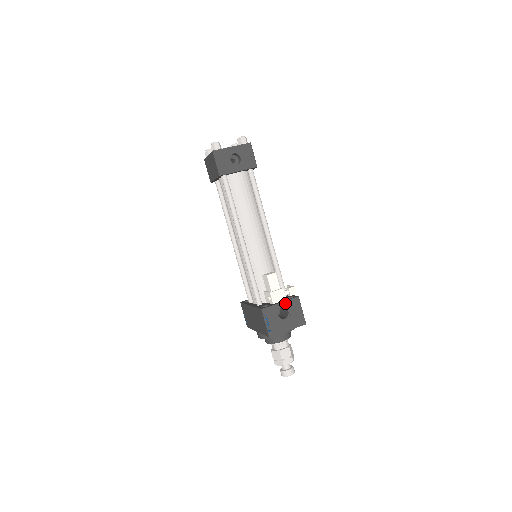
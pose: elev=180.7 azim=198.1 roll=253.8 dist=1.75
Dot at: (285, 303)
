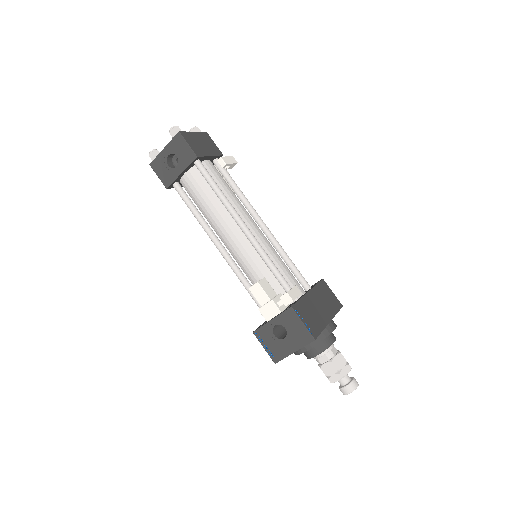
Dot at: (277, 319)
